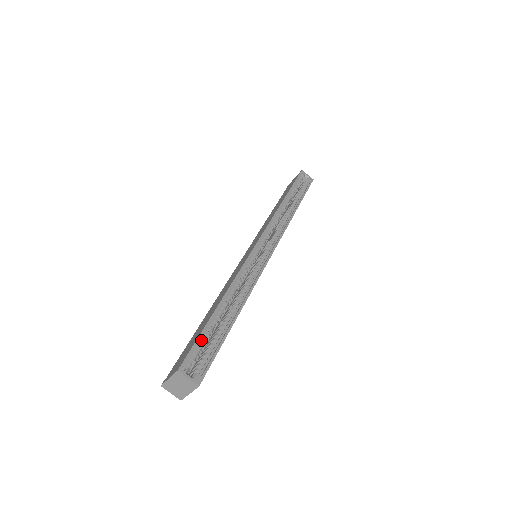
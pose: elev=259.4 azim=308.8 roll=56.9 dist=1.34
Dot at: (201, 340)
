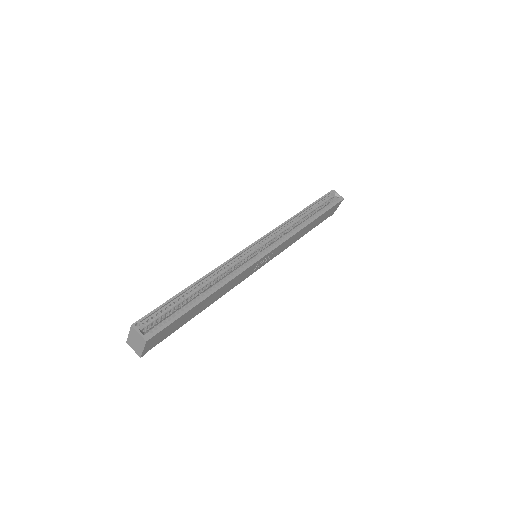
Dot at: (166, 309)
